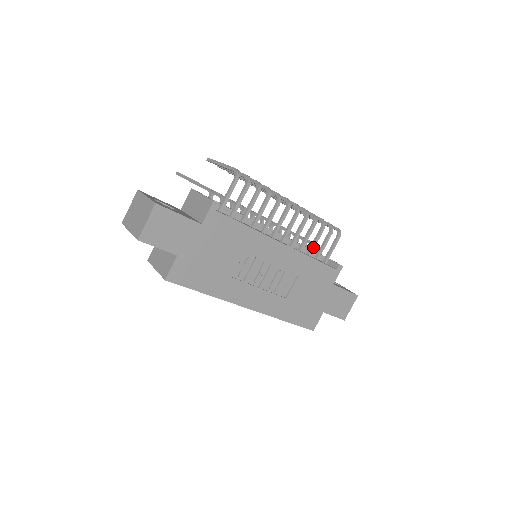
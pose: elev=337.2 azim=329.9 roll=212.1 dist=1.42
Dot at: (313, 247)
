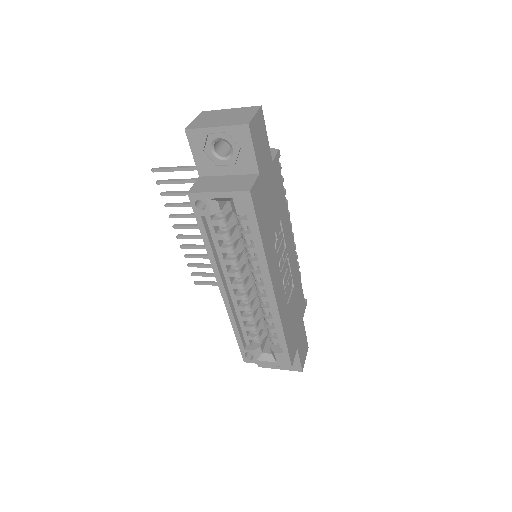
Dot at: occluded
